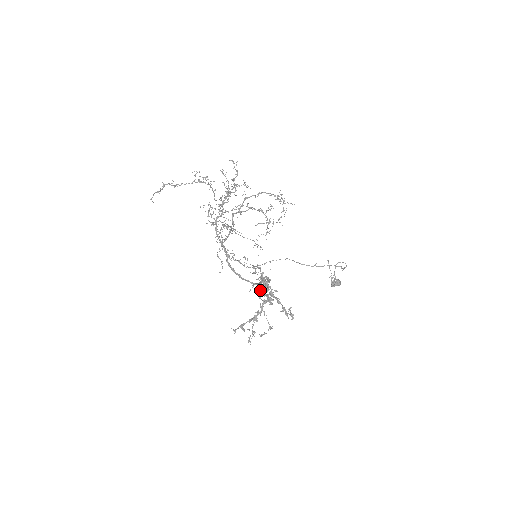
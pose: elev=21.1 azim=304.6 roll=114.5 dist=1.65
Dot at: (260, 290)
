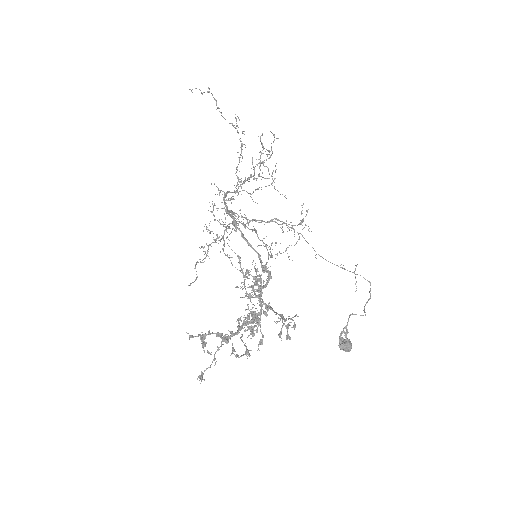
Dot at: (248, 298)
